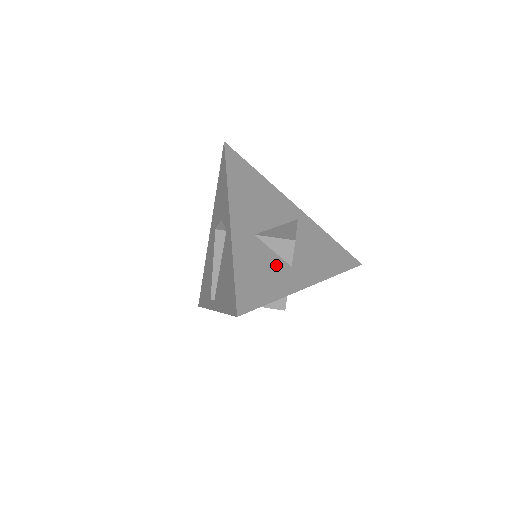
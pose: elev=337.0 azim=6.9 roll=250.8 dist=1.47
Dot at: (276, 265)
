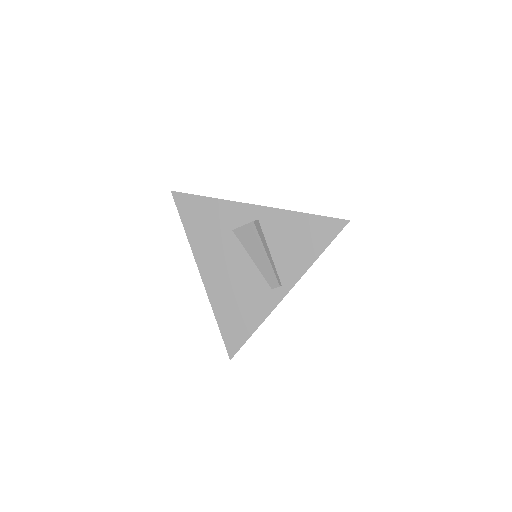
Dot at: occluded
